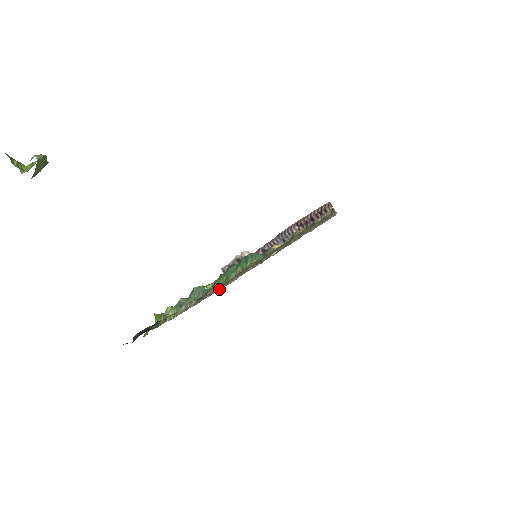
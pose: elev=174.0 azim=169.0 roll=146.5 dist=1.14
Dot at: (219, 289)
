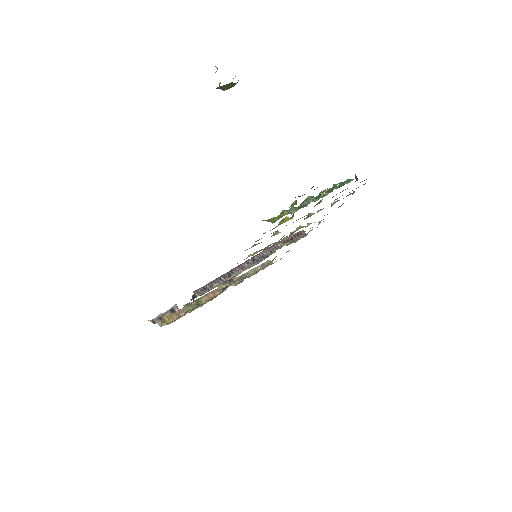
Dot at: occluded
